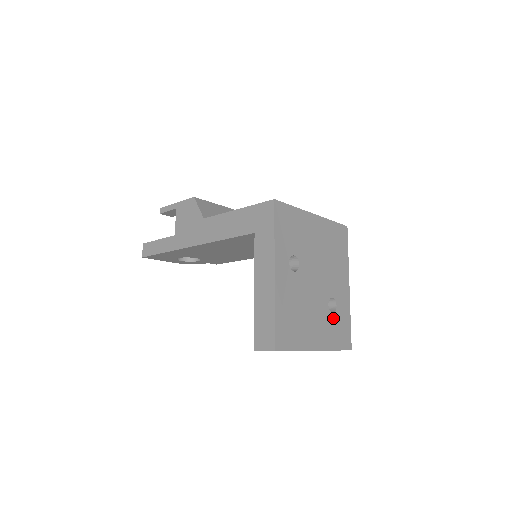
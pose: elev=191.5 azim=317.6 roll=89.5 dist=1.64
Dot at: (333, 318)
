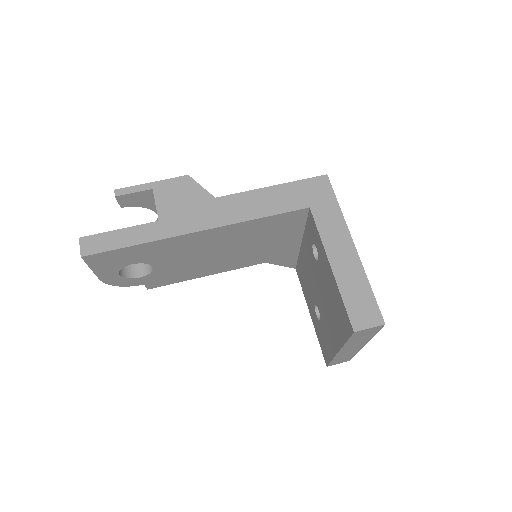
Dot at: occluded
